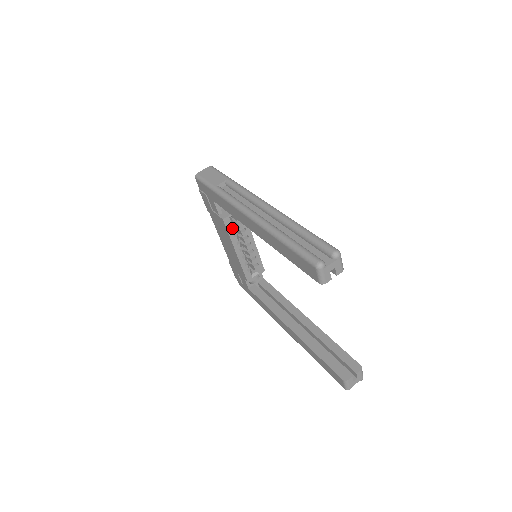
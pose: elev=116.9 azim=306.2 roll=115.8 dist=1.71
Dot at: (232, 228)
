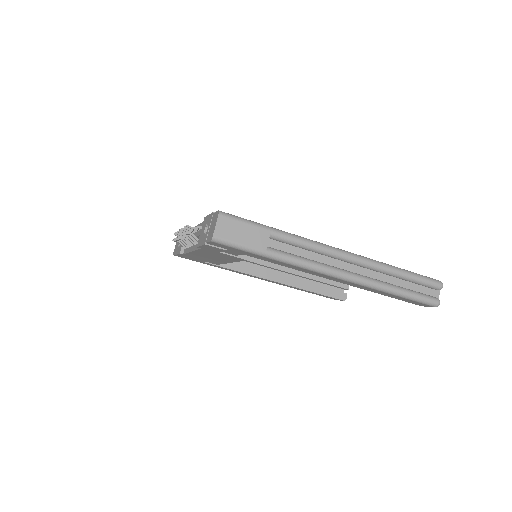
Dot at: occluded
